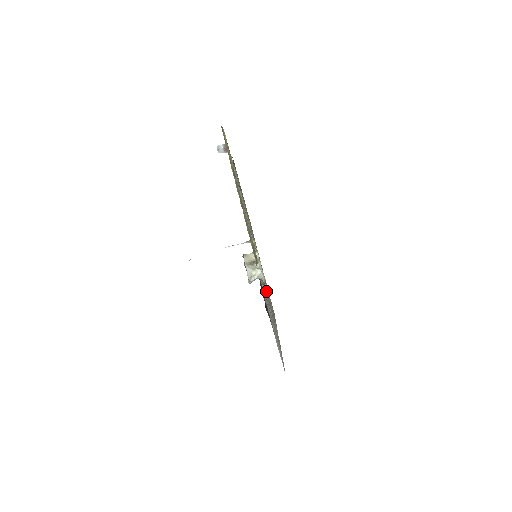
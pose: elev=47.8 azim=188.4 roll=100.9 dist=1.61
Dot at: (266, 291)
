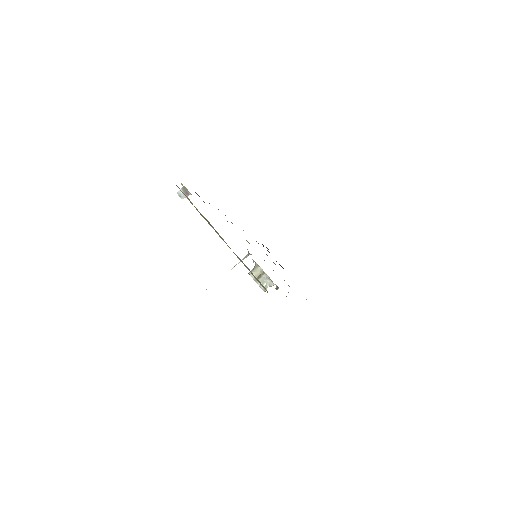
Dot at: occluded
